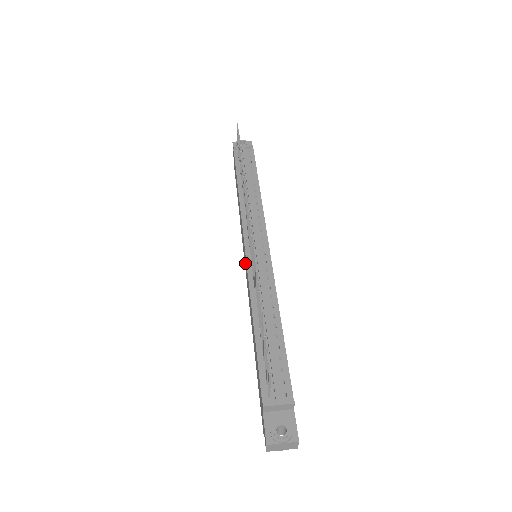
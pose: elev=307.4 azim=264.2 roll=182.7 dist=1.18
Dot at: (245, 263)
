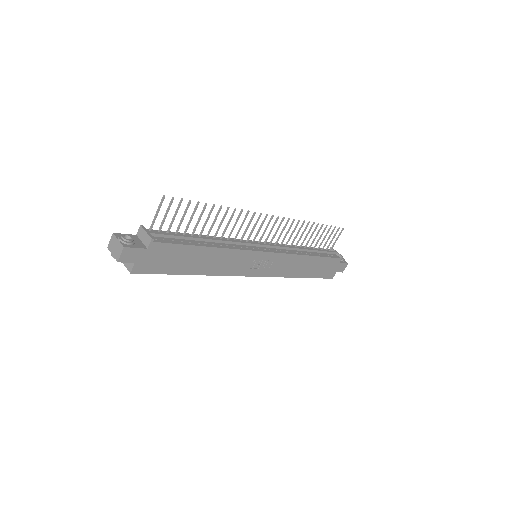
Dot at: occluded
